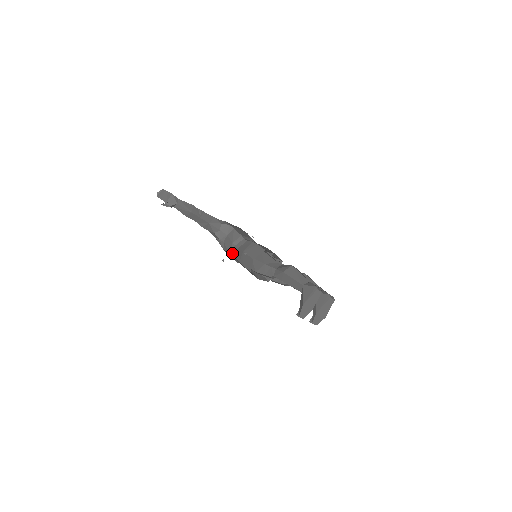
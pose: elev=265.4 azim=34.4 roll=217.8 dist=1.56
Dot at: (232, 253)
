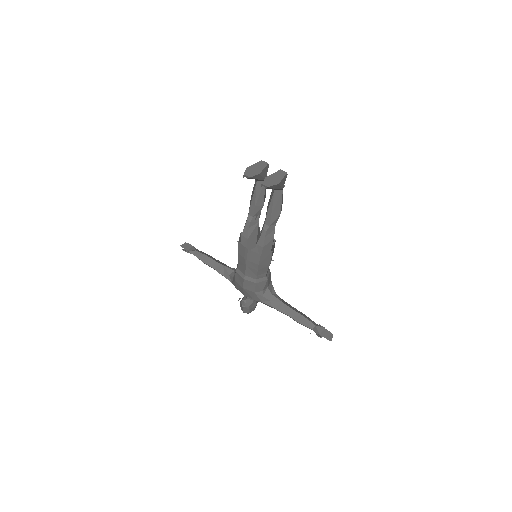
Dot at: (237, 267)
